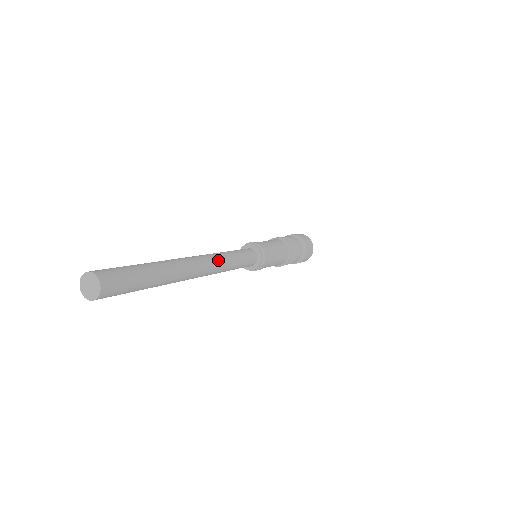
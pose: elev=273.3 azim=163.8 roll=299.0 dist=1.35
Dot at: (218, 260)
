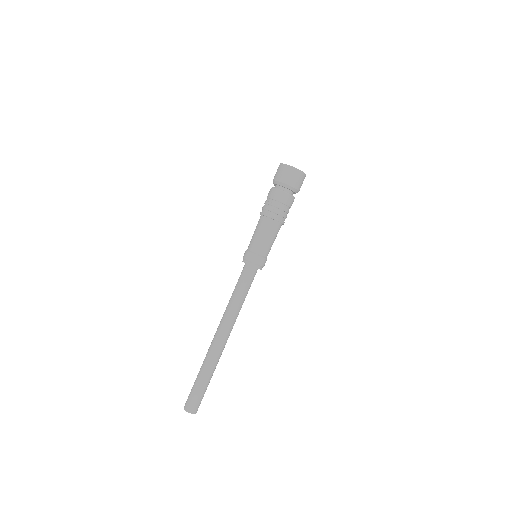
Dot at: (230, 318)
